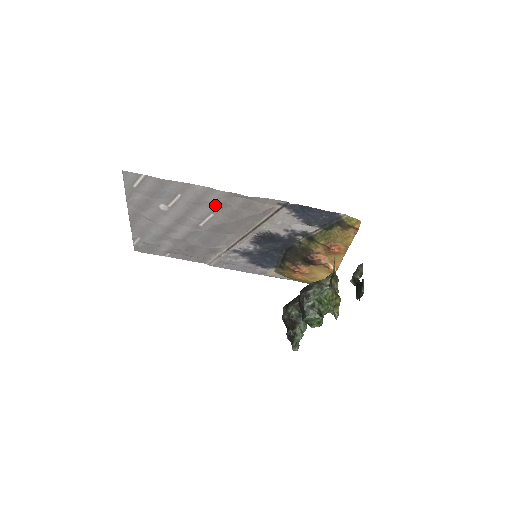
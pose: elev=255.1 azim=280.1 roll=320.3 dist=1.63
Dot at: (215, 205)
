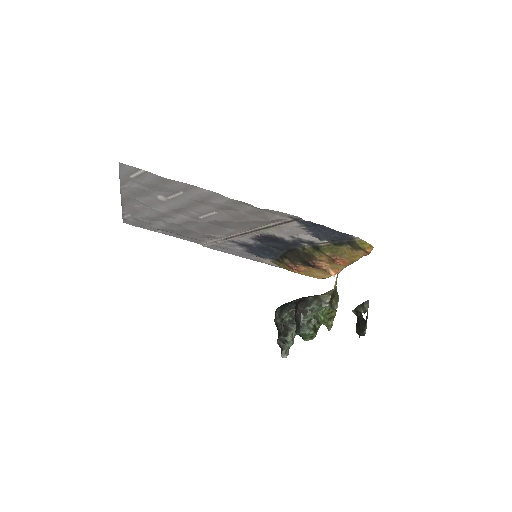
Dot at: (220, 206)
